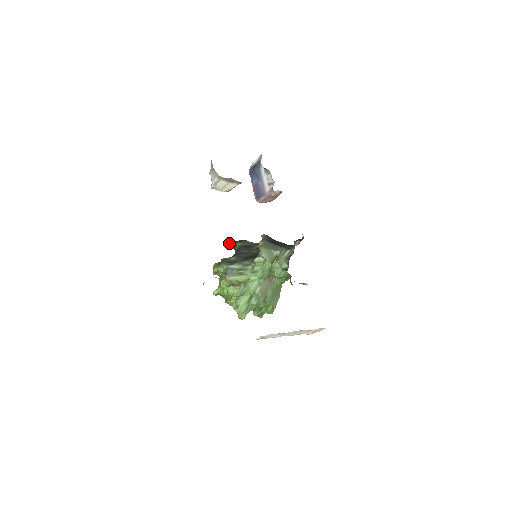
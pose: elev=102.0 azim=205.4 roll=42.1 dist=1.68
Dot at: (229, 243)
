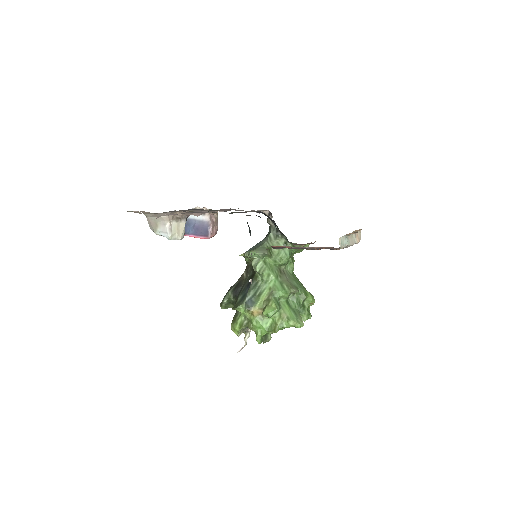
Dot at: (221, 305)
